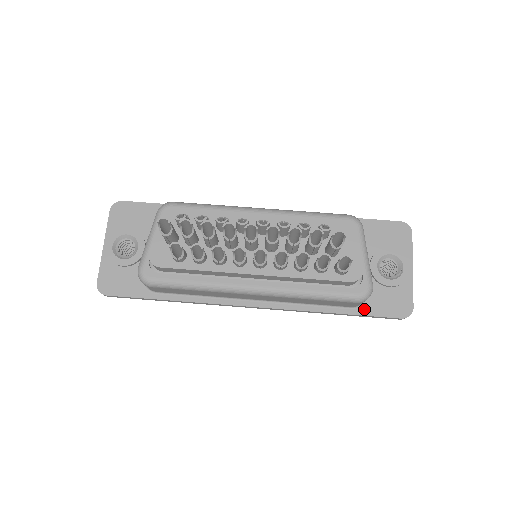
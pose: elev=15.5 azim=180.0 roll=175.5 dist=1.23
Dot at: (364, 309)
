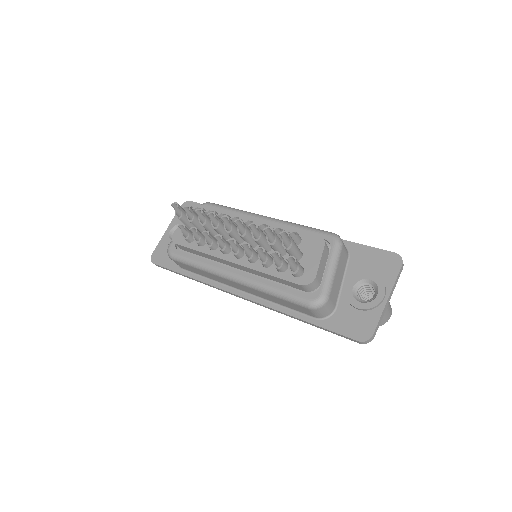
Dot at: (326, 322)
